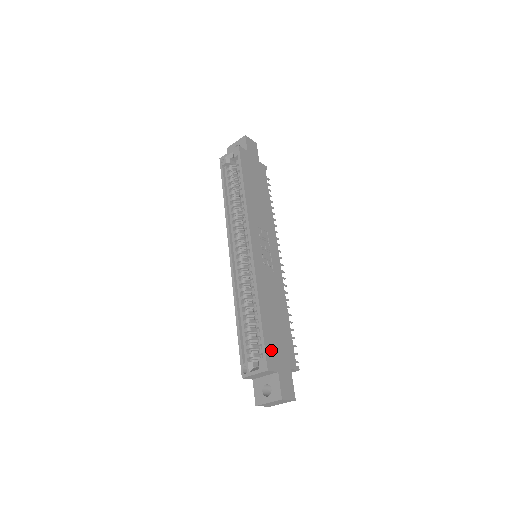
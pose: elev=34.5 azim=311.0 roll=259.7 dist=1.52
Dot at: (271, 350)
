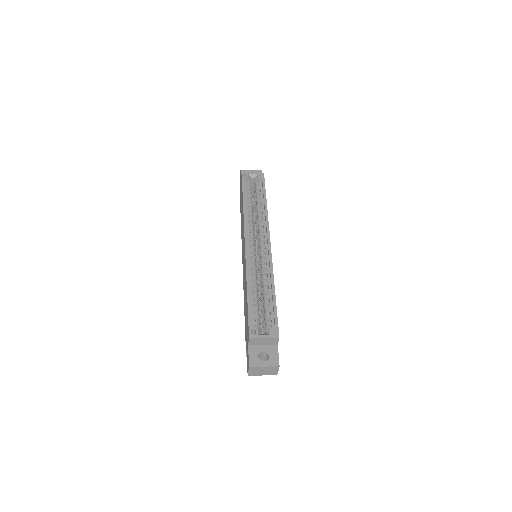
Dot at: occluded
